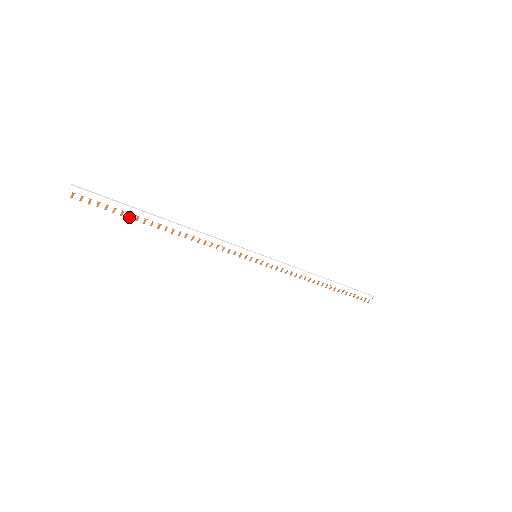
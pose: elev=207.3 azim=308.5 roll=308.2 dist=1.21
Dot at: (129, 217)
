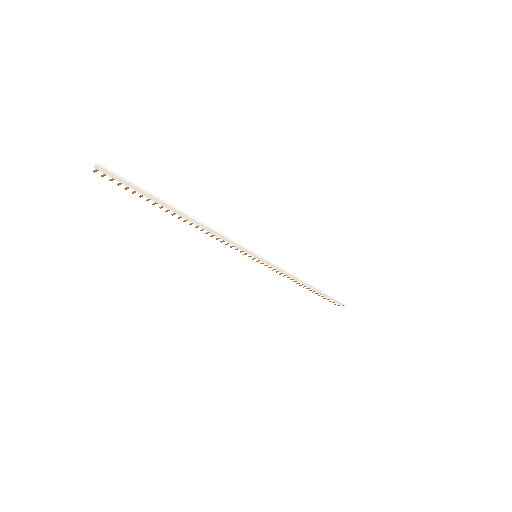
Dot at: (147, 200)
